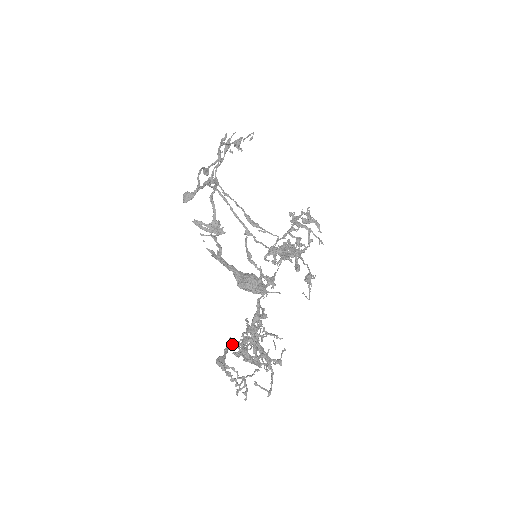
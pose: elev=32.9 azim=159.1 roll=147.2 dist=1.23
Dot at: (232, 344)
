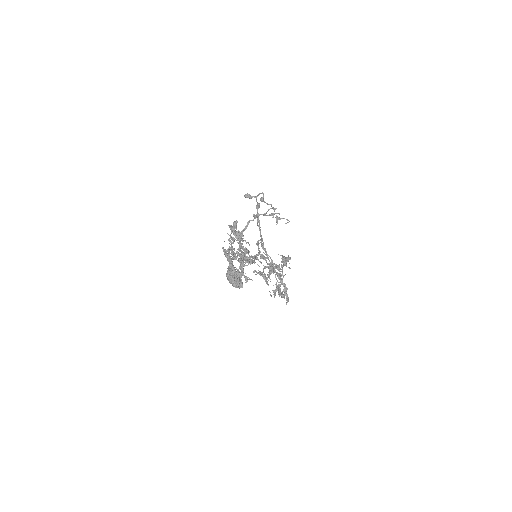
Dot at: occluded
